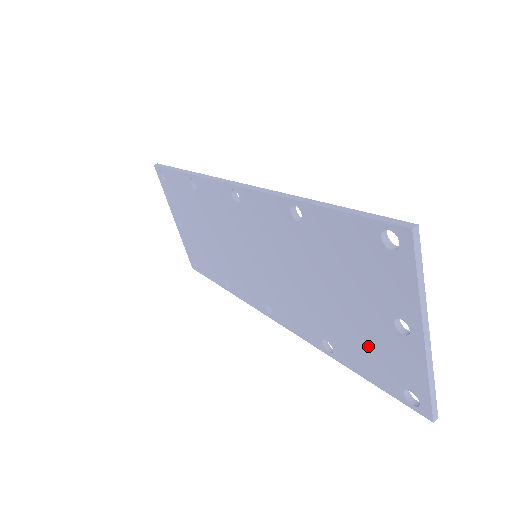
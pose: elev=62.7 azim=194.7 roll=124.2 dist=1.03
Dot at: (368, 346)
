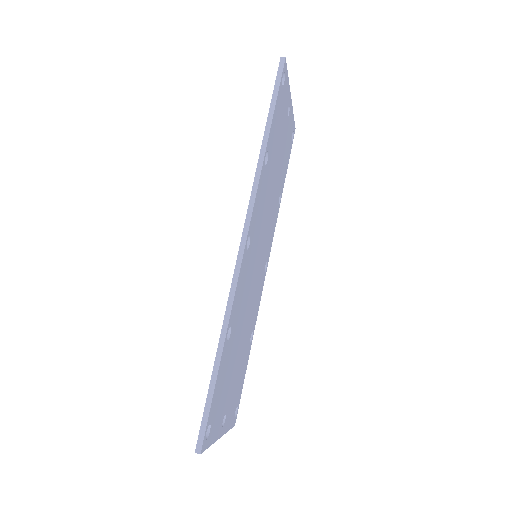
Dot at: occluded
